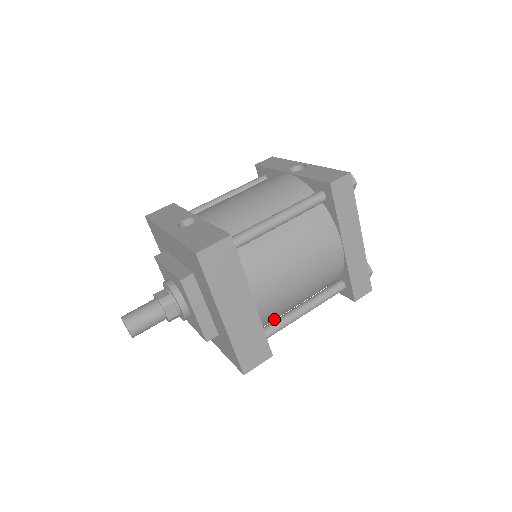
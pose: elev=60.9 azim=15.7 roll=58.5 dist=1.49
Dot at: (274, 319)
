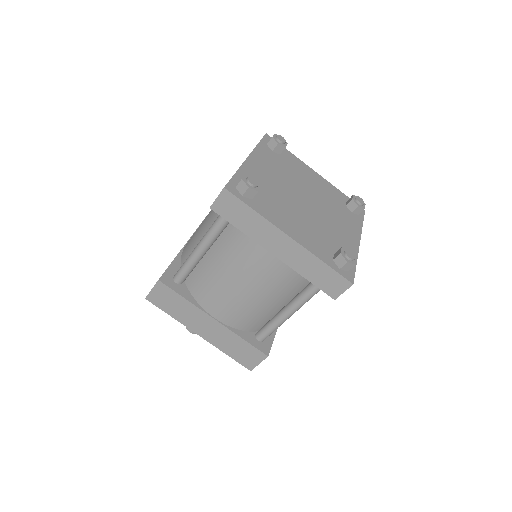
Dot at: occluded
